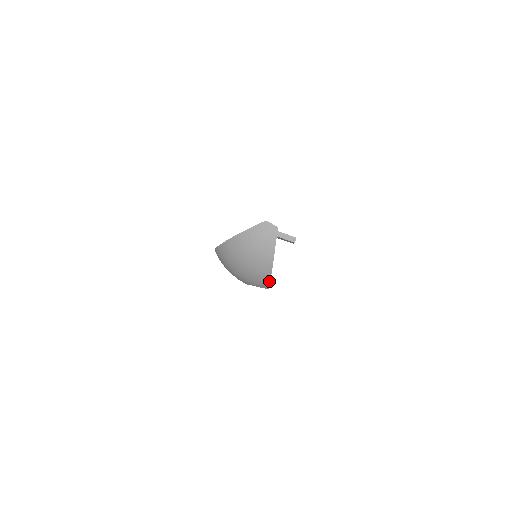
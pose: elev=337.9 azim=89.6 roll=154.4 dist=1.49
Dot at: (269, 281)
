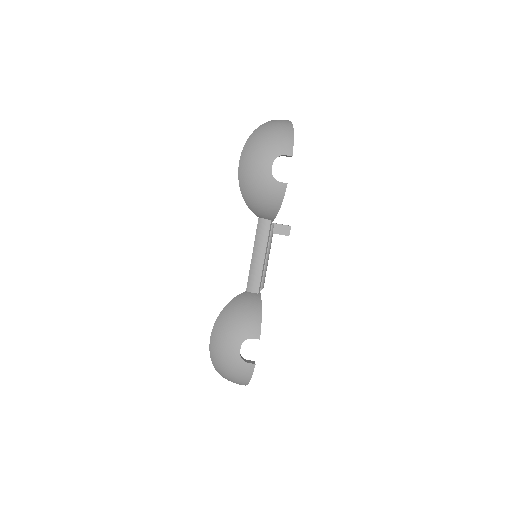
Dot at: (293, 142)
